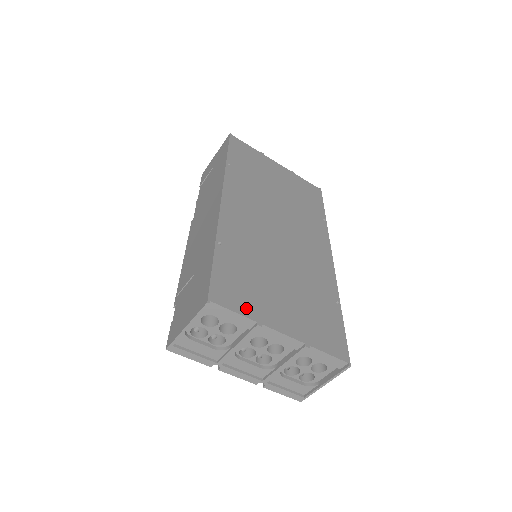
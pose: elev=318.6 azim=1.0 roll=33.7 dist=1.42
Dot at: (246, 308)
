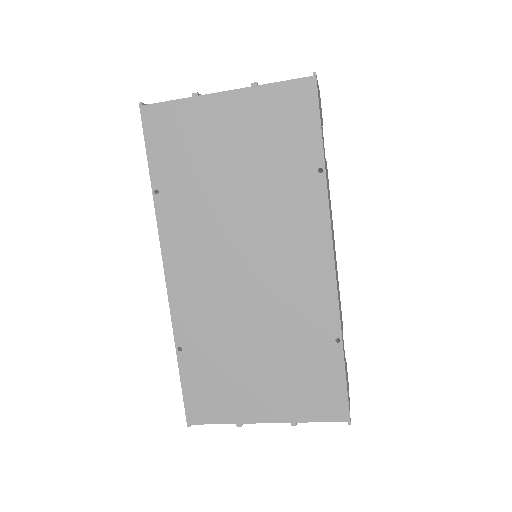
Dot at: (222, 414)
